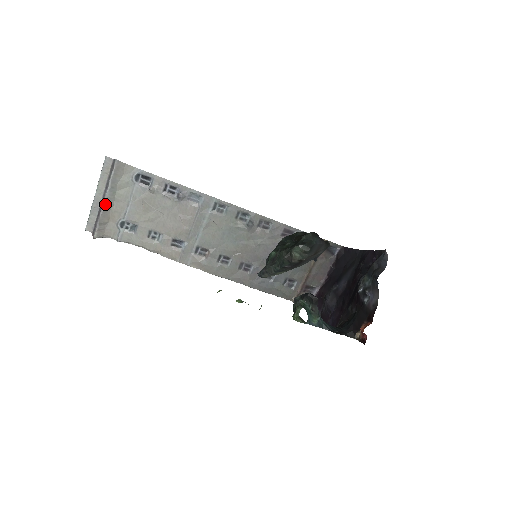
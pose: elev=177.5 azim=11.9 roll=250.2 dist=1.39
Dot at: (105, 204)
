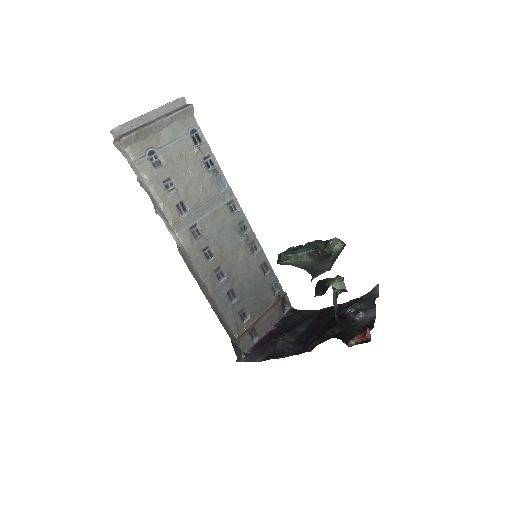
Dot at: (155, 124)
